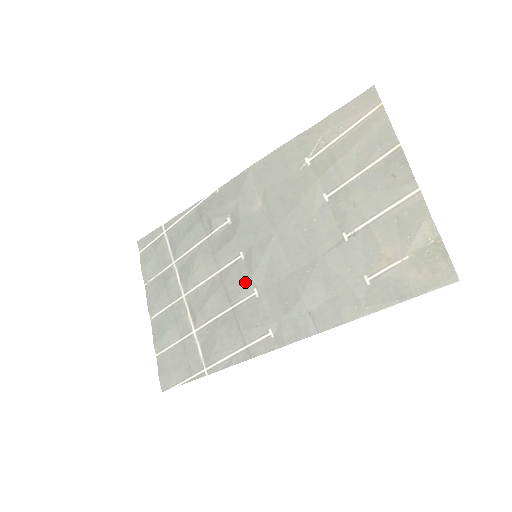
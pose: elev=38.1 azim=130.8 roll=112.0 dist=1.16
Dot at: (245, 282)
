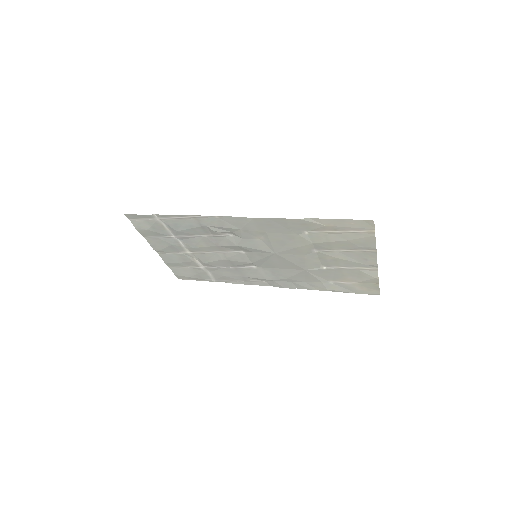
Dot at: (247, 263)
